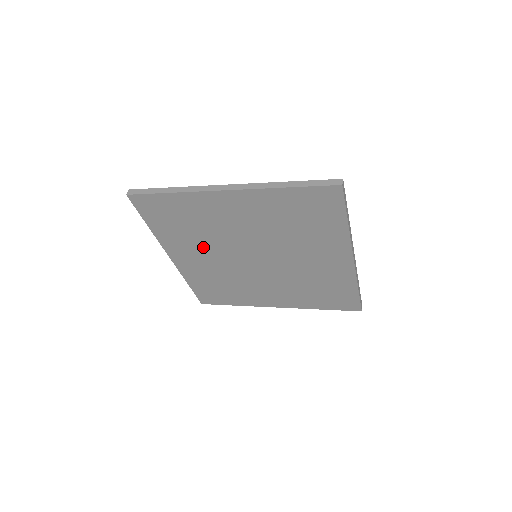
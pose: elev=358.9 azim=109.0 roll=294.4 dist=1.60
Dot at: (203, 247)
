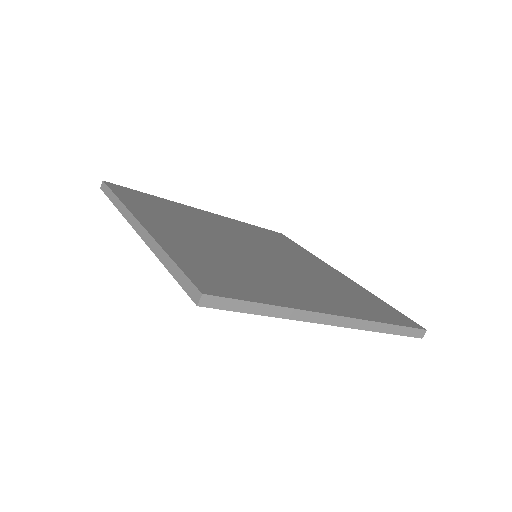
Dot at: occluded
